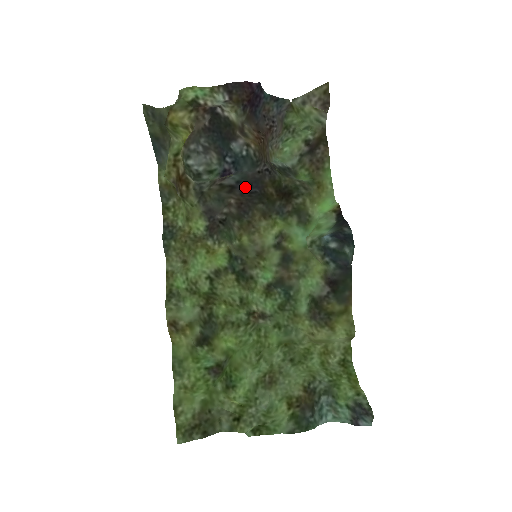
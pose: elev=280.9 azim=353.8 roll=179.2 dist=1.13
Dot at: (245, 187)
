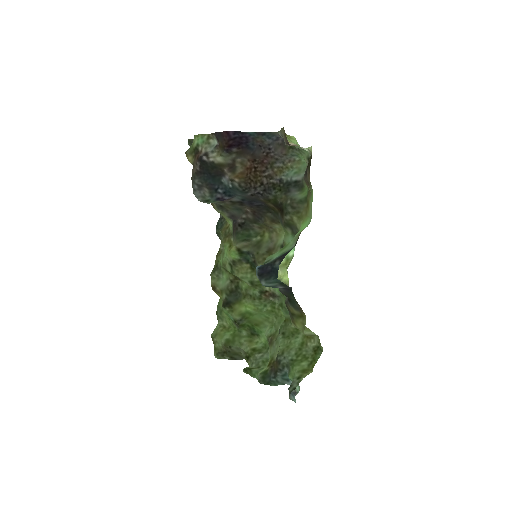
Dot at: (251, 202)
